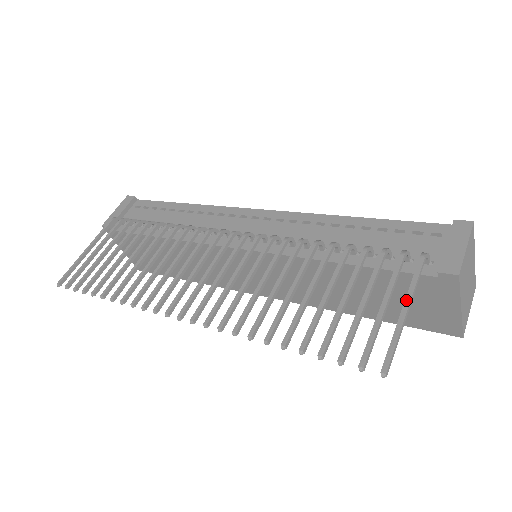
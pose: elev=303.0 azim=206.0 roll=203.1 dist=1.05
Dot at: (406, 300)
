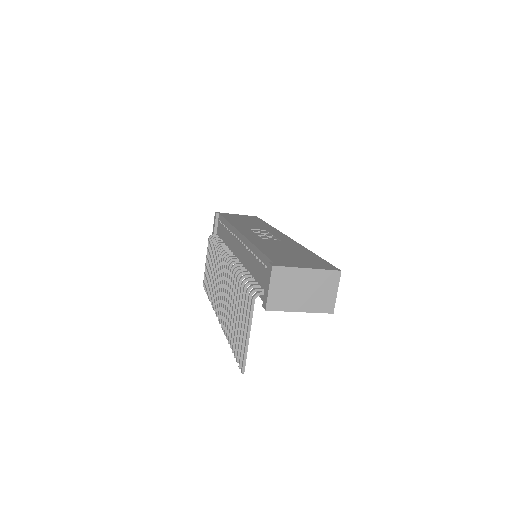
Dot at: (247, 330)
